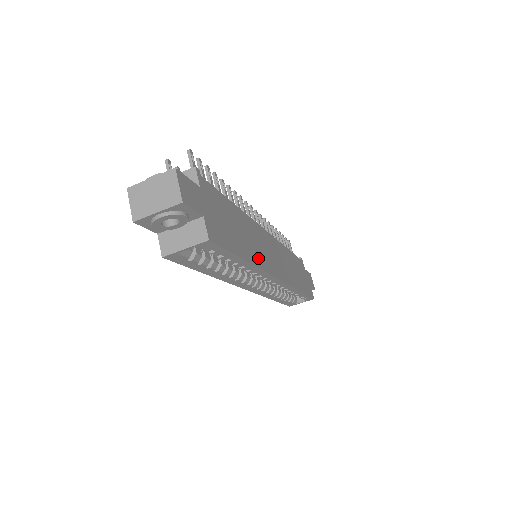
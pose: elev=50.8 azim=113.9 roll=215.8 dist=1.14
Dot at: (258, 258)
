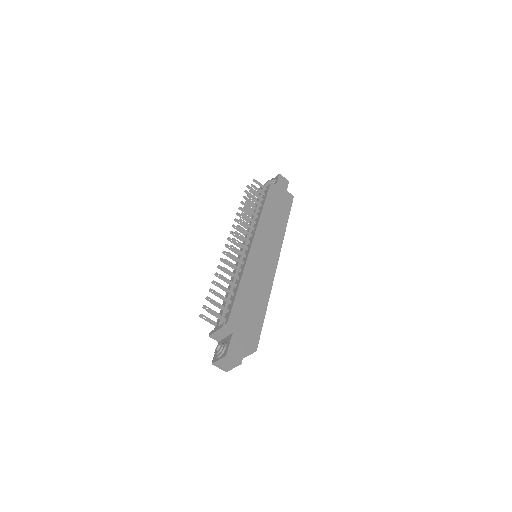
Dot at: (266, 286)
